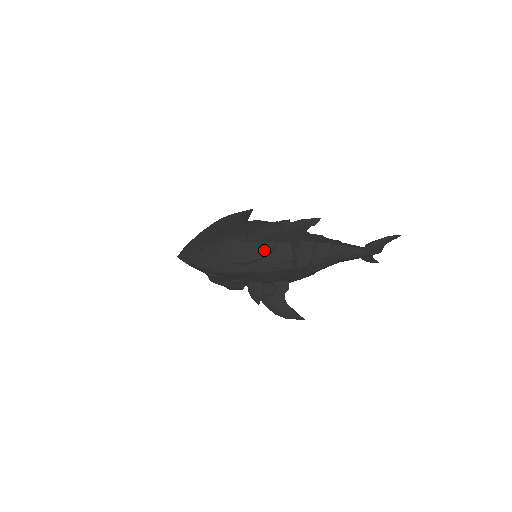
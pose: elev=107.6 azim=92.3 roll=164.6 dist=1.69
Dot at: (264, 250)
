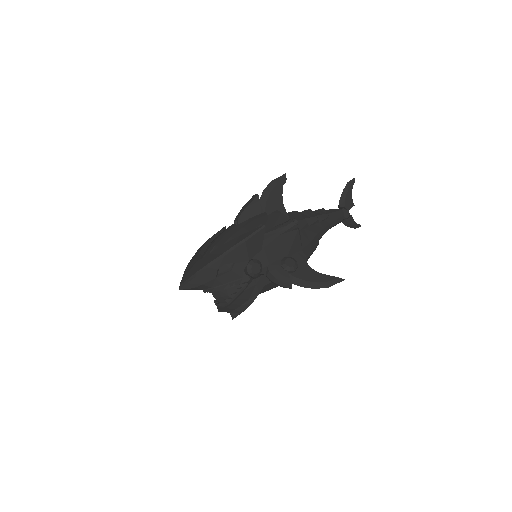
Dot at: (259, 218)
